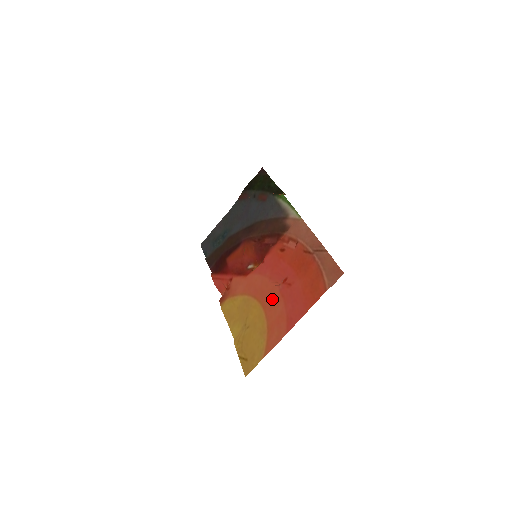
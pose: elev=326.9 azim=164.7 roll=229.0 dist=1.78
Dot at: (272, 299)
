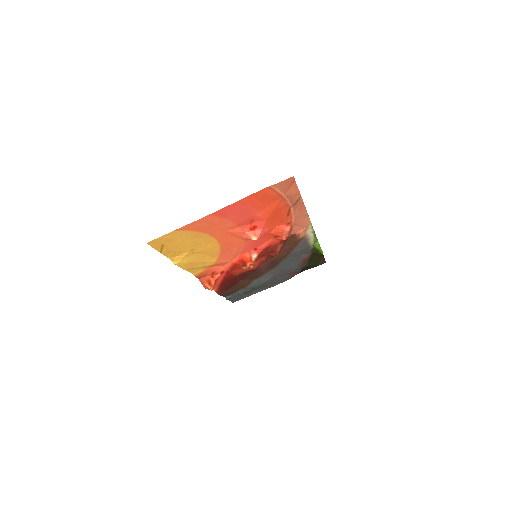
Dot at: (230, 233)
